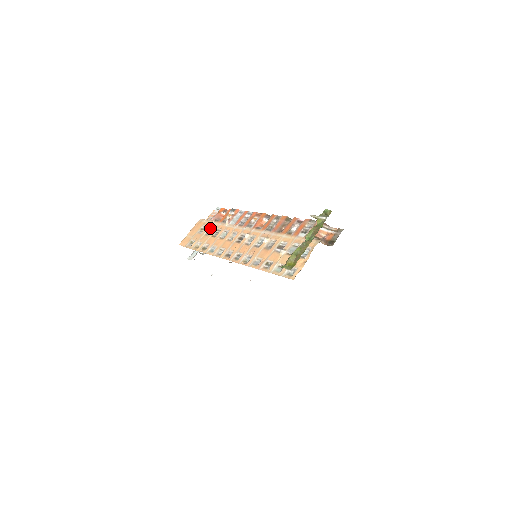
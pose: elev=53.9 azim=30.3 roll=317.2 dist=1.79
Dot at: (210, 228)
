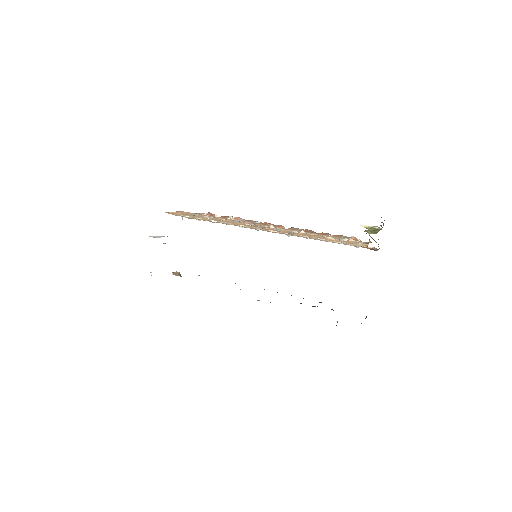
Dot at: (207, 217)
